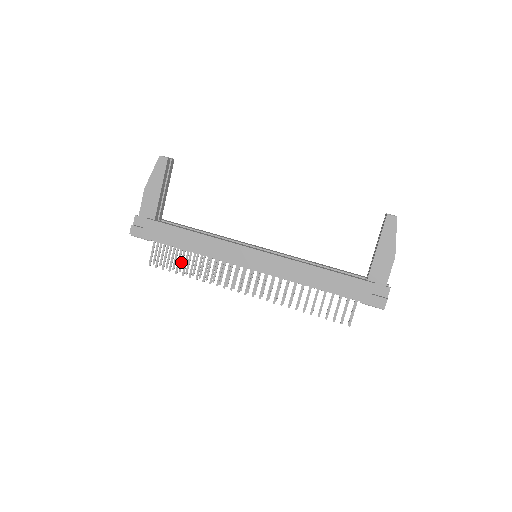
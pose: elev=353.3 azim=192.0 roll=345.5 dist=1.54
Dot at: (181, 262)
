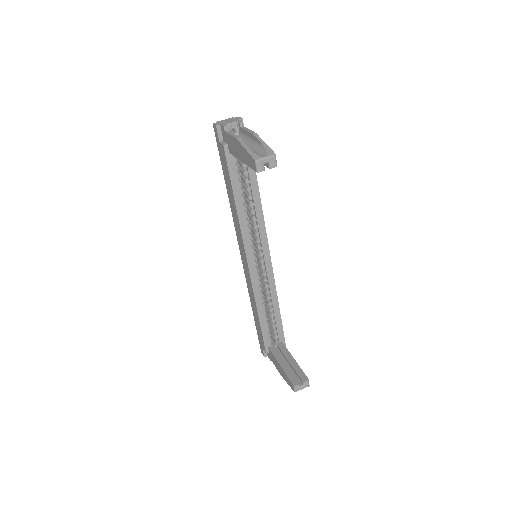
Dot at: occluded
